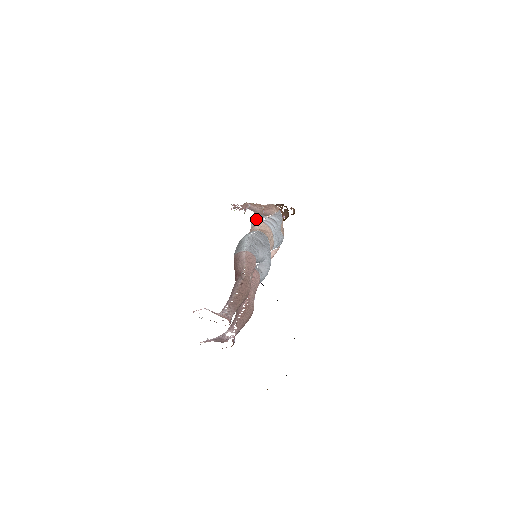
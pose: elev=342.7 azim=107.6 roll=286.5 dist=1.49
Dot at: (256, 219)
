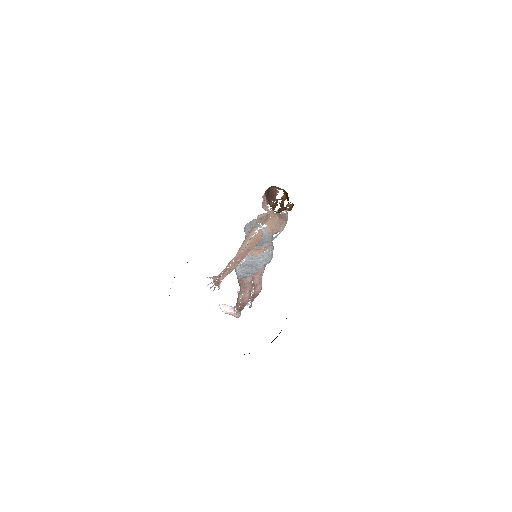
Dot at: occluded
